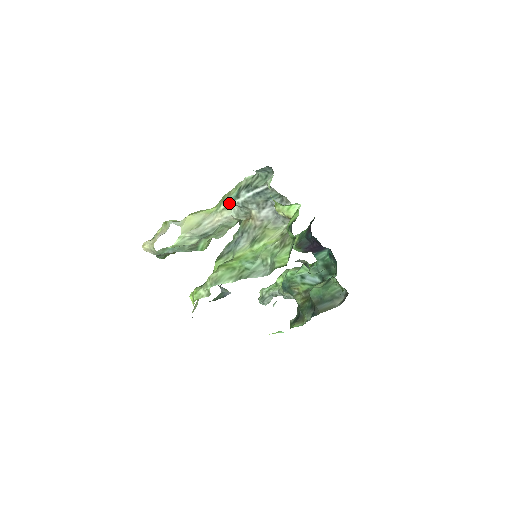
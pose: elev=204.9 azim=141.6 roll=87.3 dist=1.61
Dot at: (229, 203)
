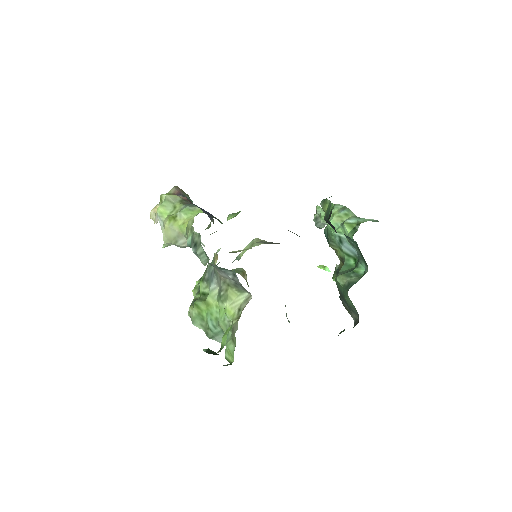
Dot at: occluded
